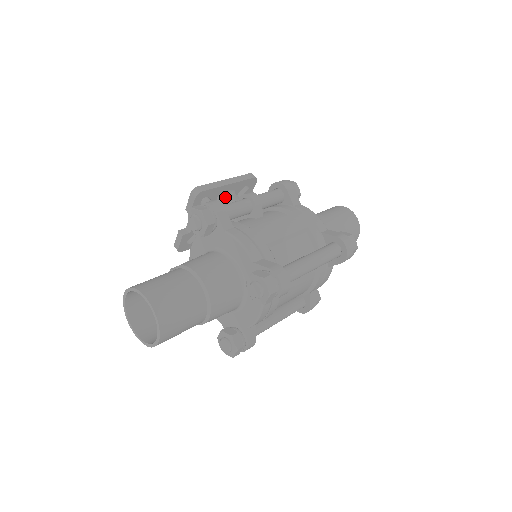
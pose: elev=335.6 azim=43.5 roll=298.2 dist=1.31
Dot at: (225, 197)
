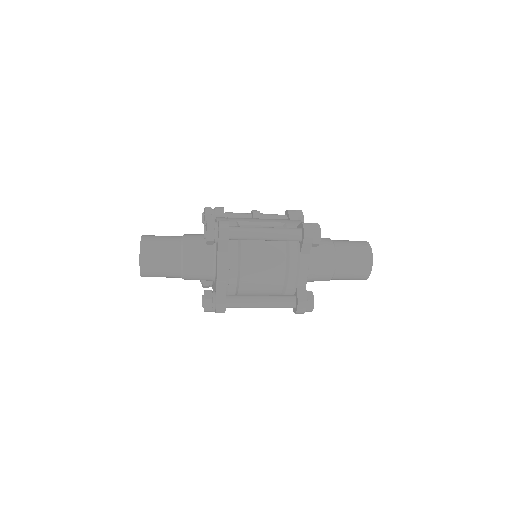
Dot at: occluded
